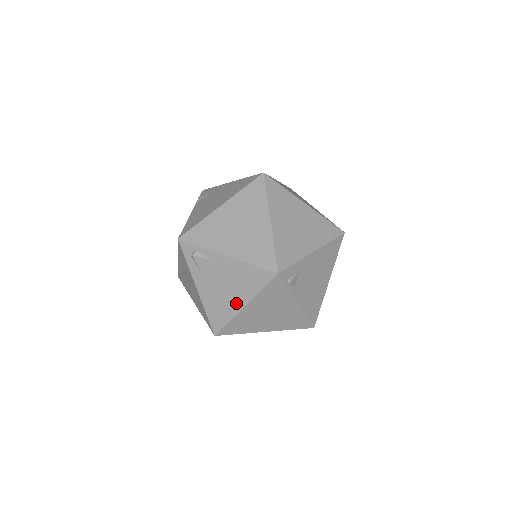
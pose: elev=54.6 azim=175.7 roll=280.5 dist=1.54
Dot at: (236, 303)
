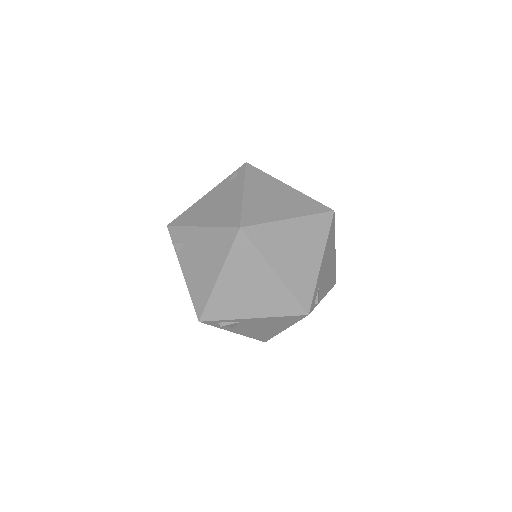
Dot at: (276, 330)
